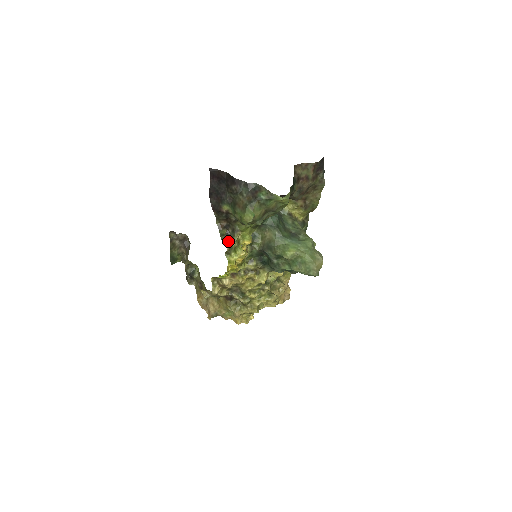
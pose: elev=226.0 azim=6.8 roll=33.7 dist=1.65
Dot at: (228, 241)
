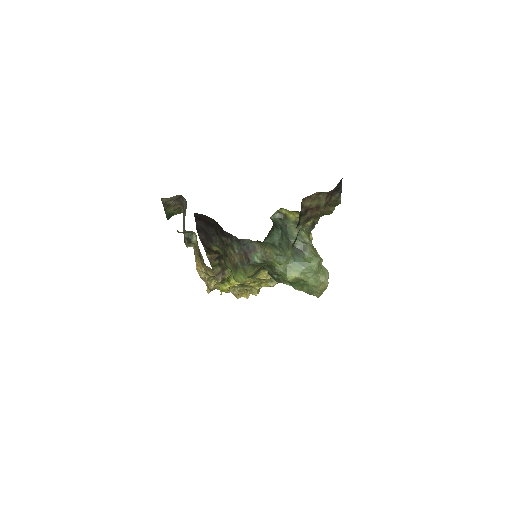
Dot at: (220, 271)
